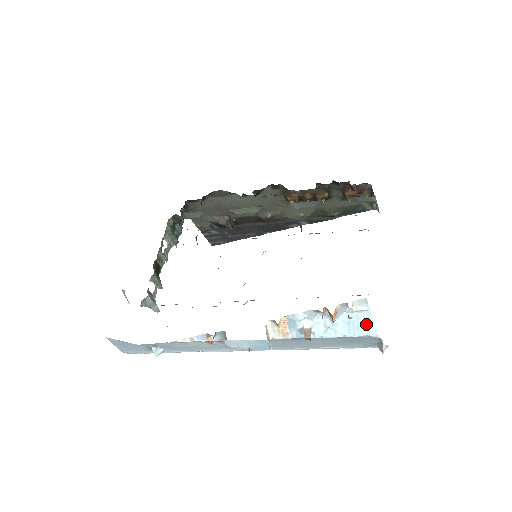
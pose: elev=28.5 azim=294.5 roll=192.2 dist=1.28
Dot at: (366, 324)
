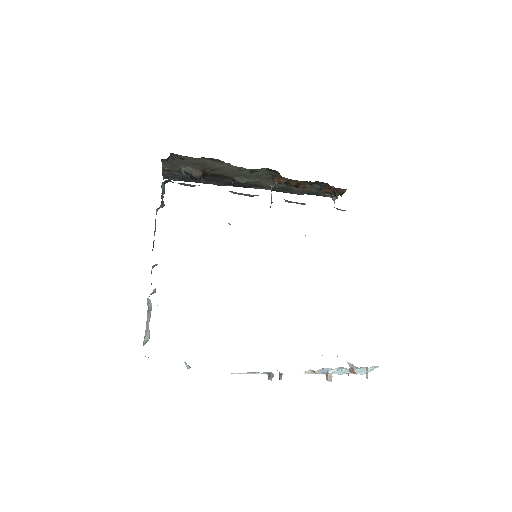
Dot at: occluded
